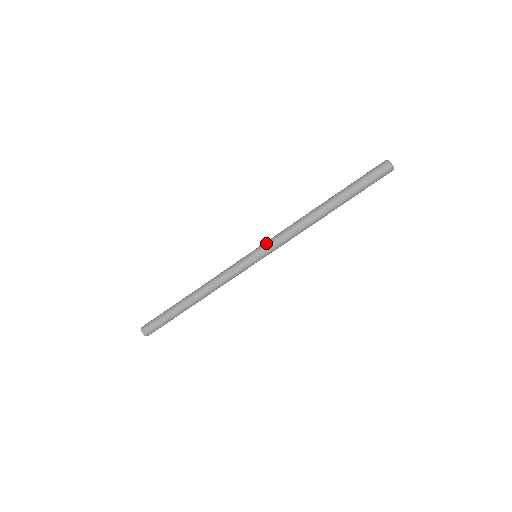
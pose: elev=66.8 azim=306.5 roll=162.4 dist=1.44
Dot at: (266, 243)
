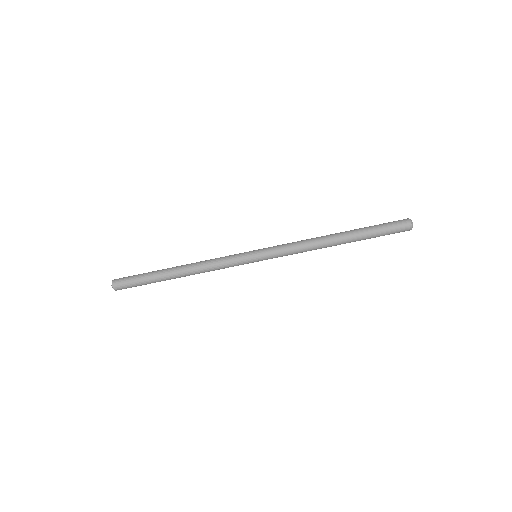
Dot at: (271, 248)
